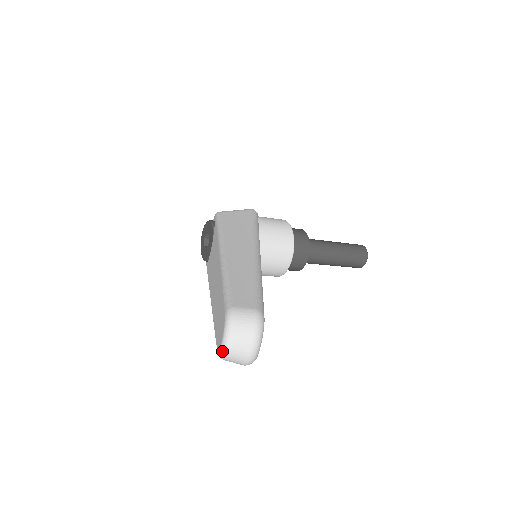
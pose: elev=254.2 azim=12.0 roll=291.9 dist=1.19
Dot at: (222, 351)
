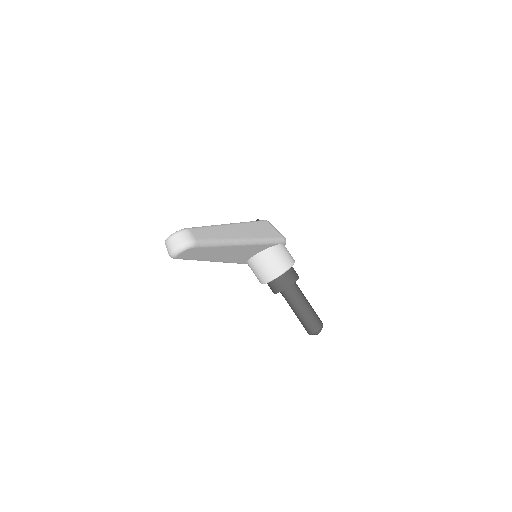
Dot at: (167, 238)
